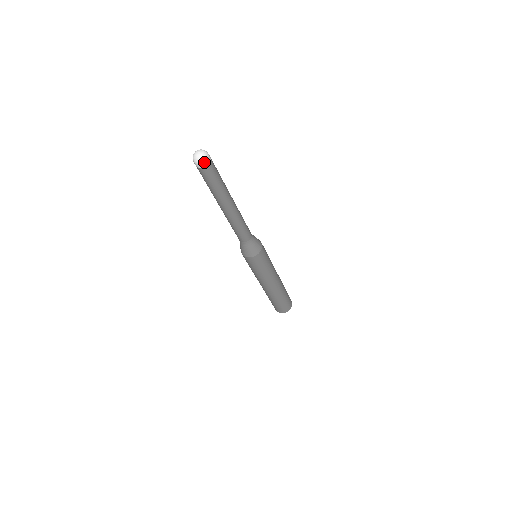
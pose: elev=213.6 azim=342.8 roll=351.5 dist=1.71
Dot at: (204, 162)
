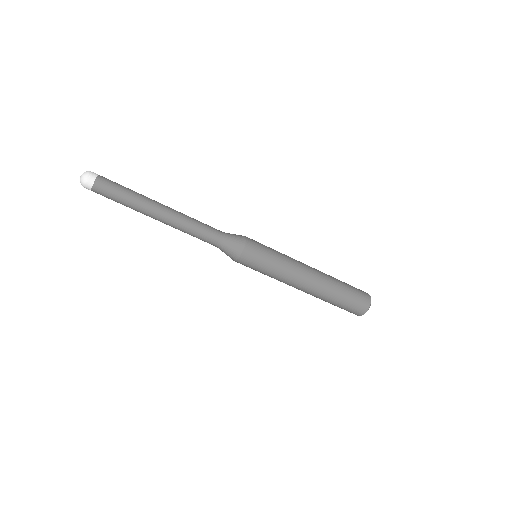
Dot at: (87, 182)
